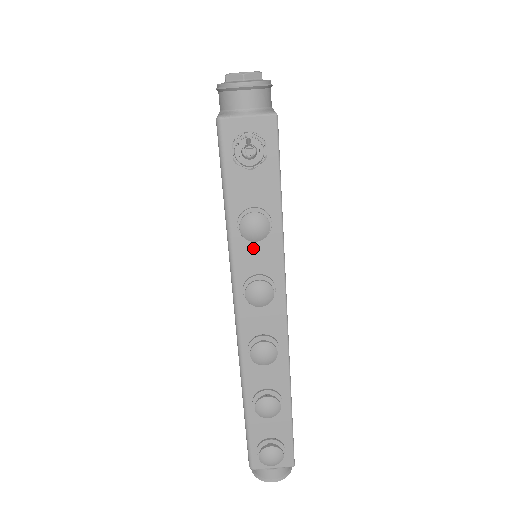
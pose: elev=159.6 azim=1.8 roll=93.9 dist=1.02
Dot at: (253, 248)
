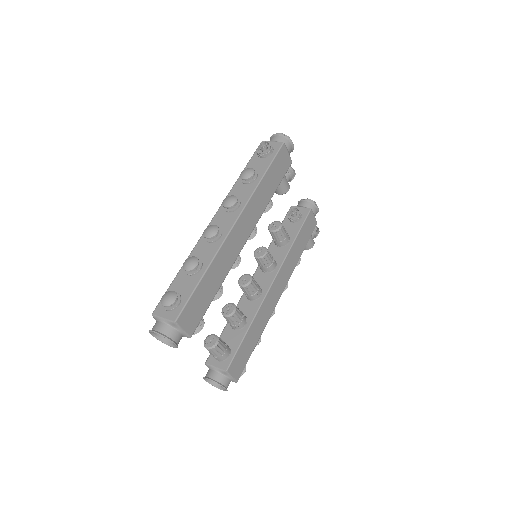
Dot at: (242, 187)
